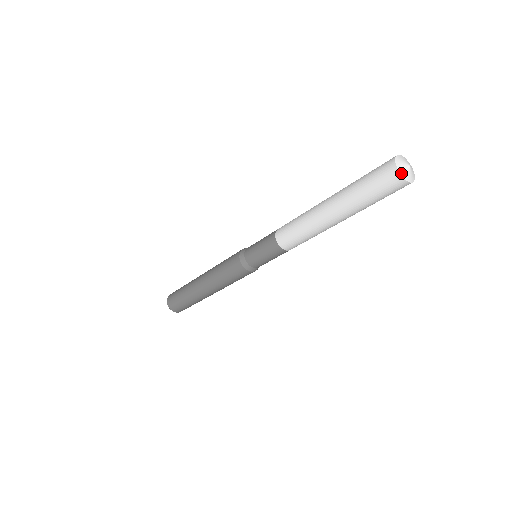
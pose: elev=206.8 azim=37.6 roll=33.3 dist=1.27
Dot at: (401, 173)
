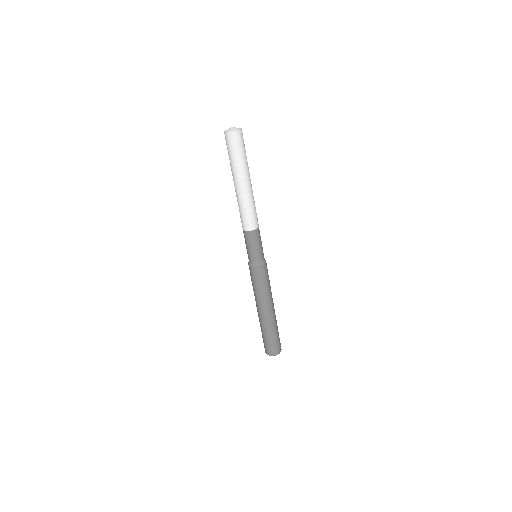
Dot at: (231, 131)
